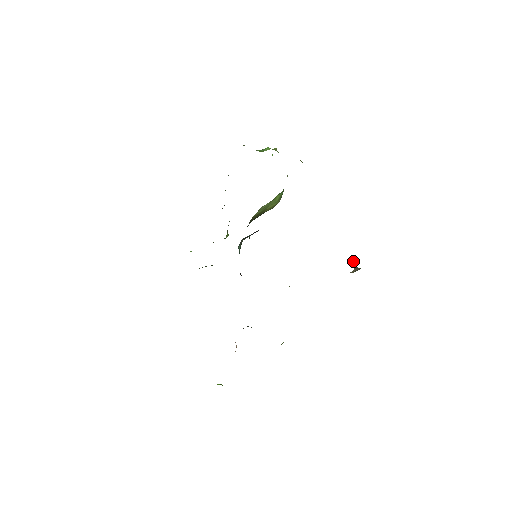
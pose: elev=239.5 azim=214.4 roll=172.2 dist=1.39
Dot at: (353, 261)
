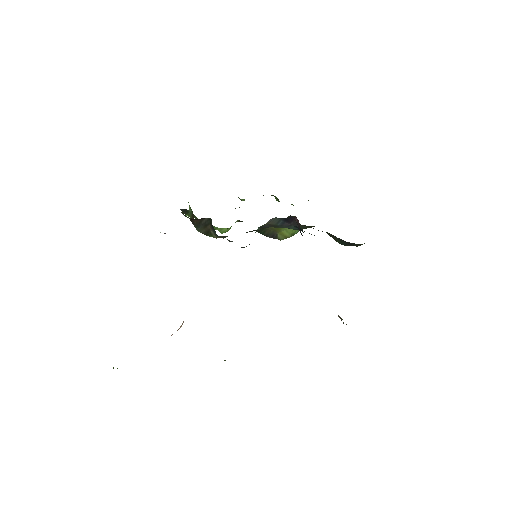
Dot at: (341, 319)
